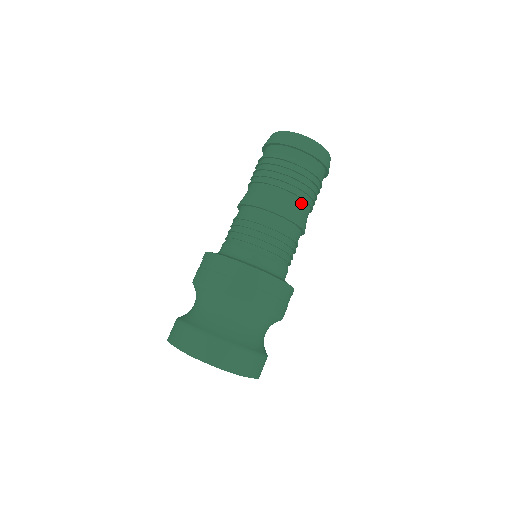
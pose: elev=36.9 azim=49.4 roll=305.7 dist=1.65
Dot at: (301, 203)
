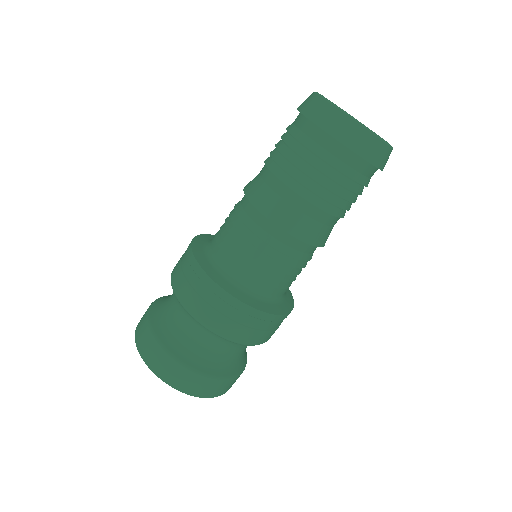
Dot at: (317, 212)
